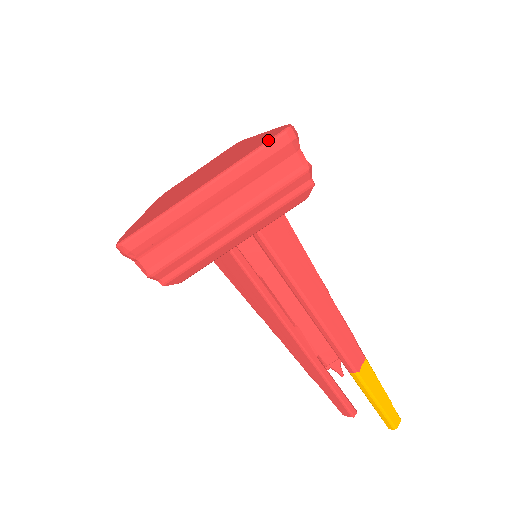
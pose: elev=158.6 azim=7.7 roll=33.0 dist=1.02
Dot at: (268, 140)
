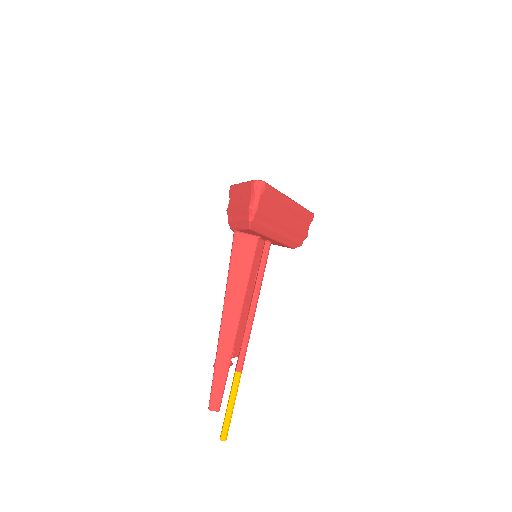
Dot at: (309, 211)
